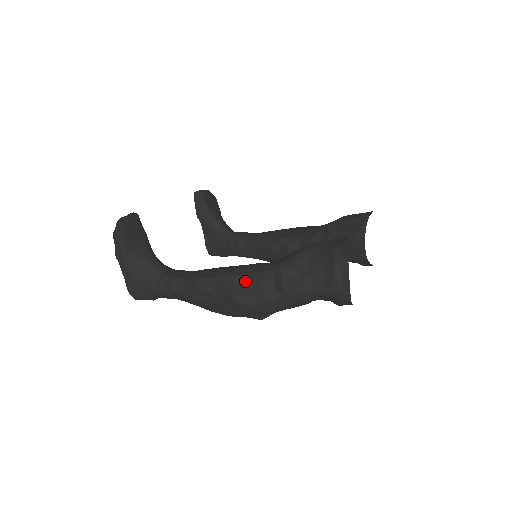
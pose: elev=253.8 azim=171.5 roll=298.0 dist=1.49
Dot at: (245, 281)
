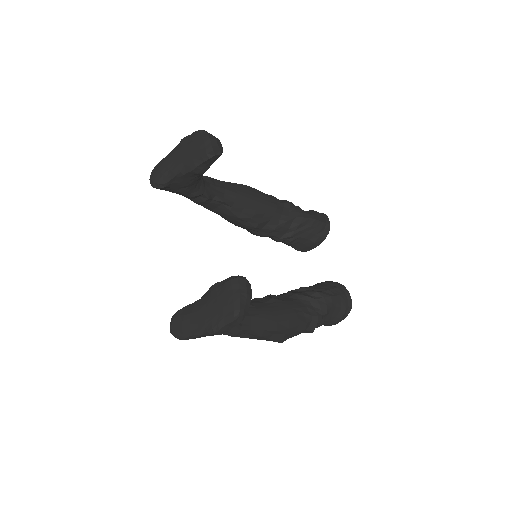
Dot at: (295, 331)
